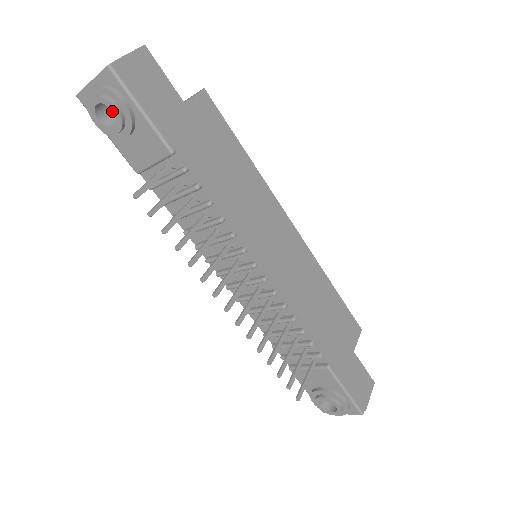
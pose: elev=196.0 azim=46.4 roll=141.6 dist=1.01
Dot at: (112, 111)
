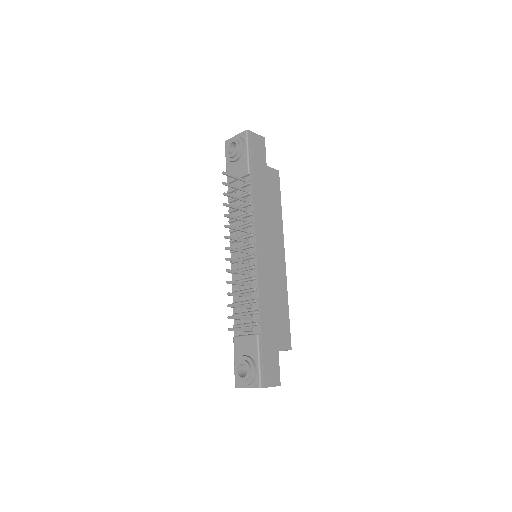
Dot at: occluded
